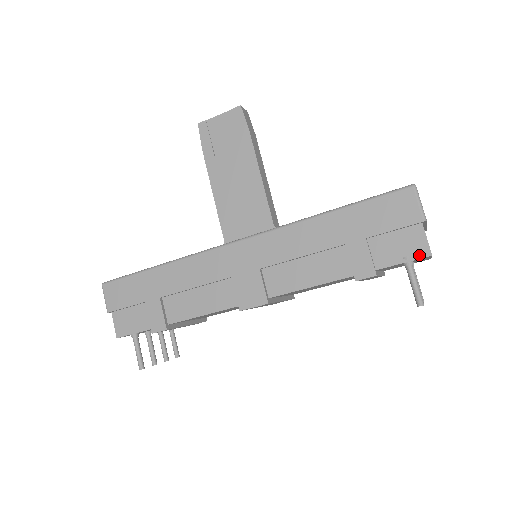
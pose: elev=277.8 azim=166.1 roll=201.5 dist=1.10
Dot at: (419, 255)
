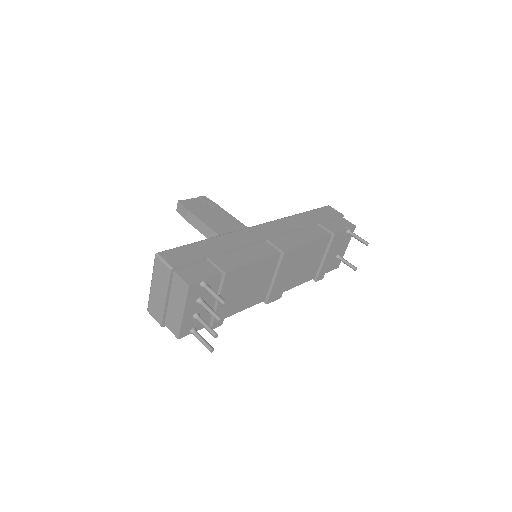
Dot at: (351, 226)
